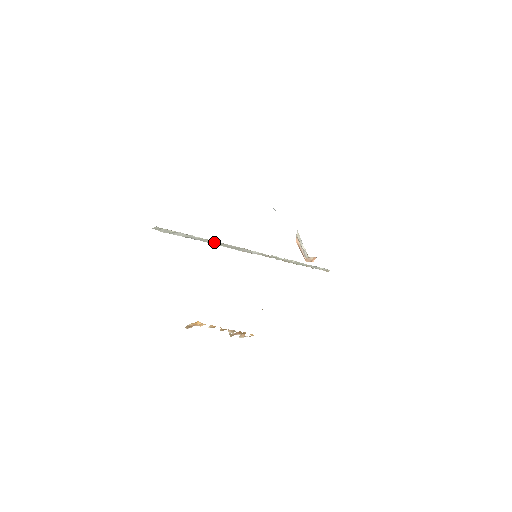
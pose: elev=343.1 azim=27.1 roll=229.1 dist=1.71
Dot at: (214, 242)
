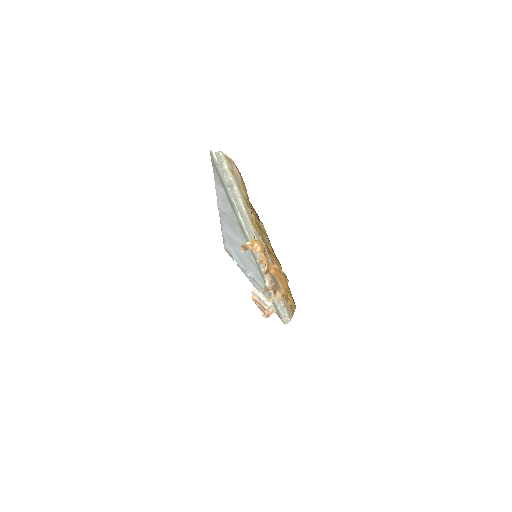
Dot at: (241, 209)
